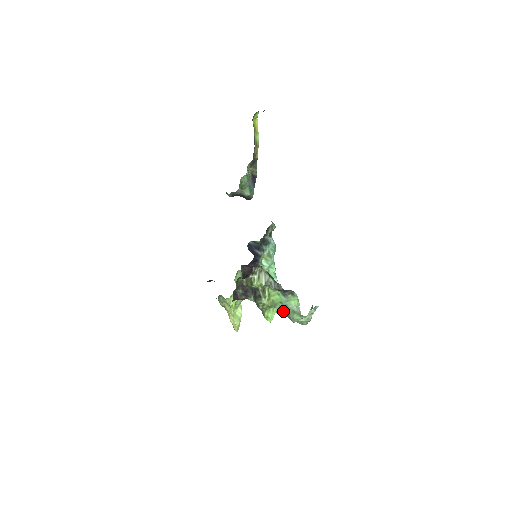
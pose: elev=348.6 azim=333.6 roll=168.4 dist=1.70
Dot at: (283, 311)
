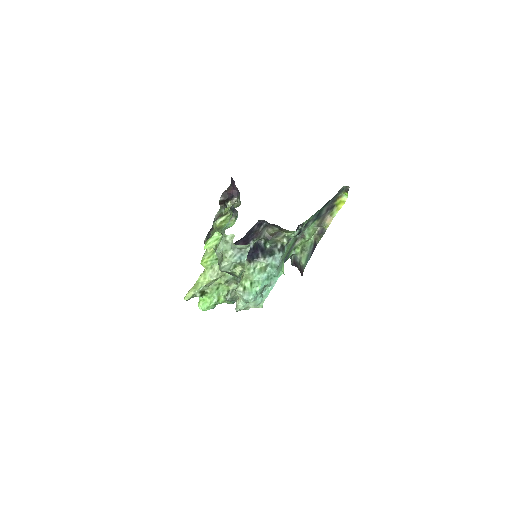
Dot at: occluded
